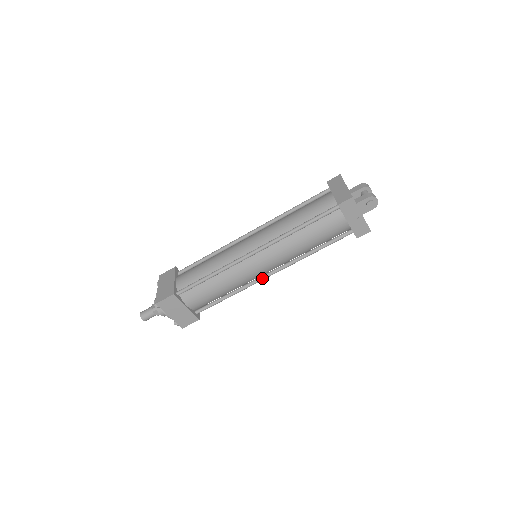
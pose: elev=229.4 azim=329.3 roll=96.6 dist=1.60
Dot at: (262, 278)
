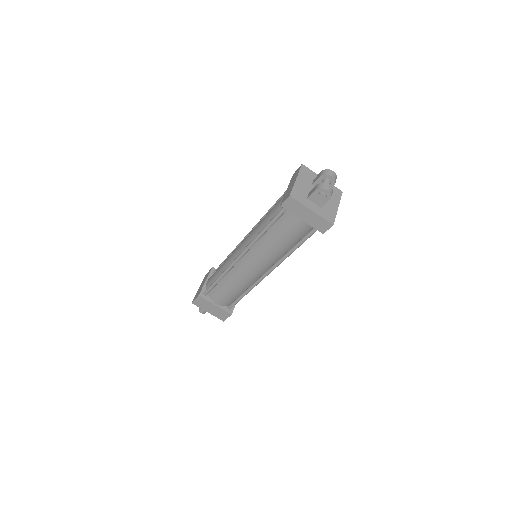
Dot at: (261, 278)
